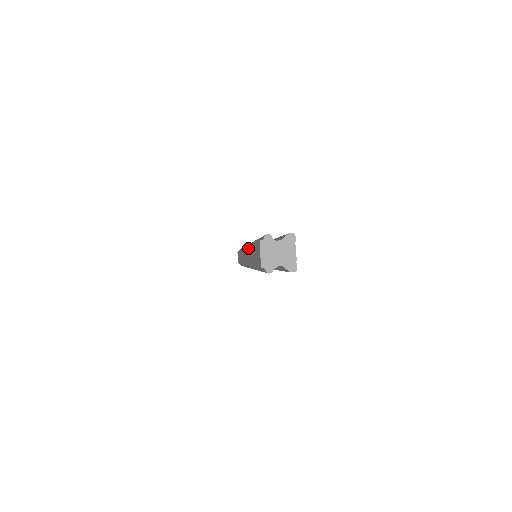
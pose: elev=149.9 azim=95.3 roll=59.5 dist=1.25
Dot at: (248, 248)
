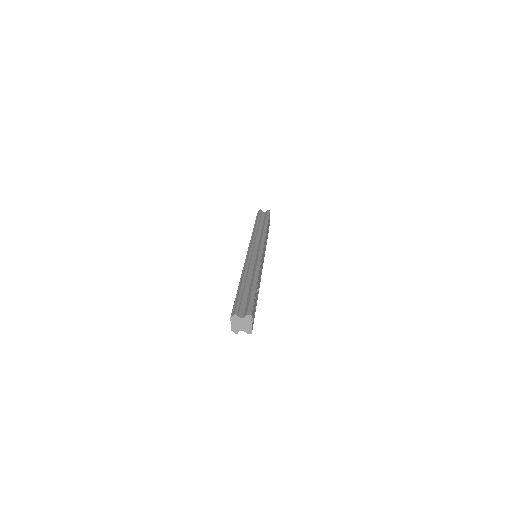
Dot at: (242, 273)
